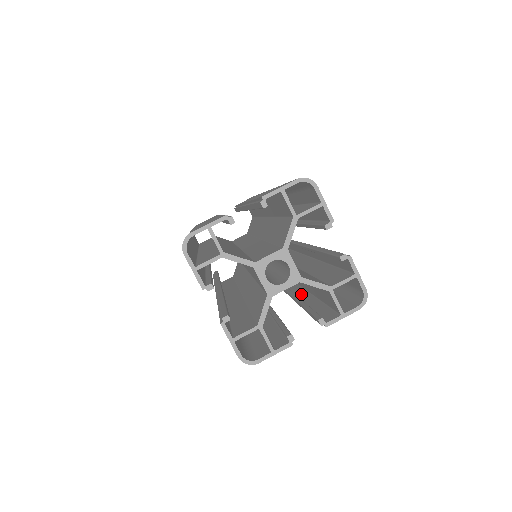
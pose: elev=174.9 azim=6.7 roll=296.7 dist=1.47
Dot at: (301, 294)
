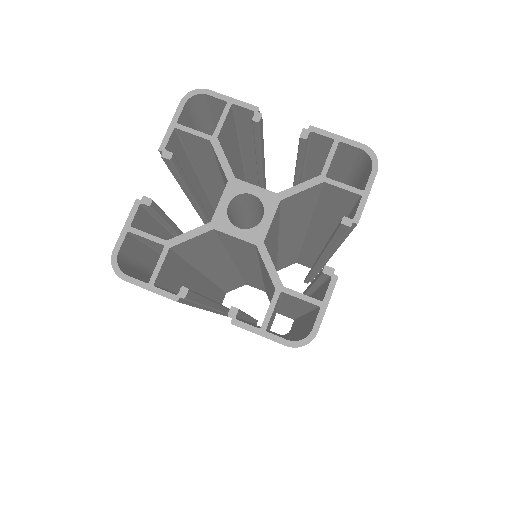
Dot at: occluded
